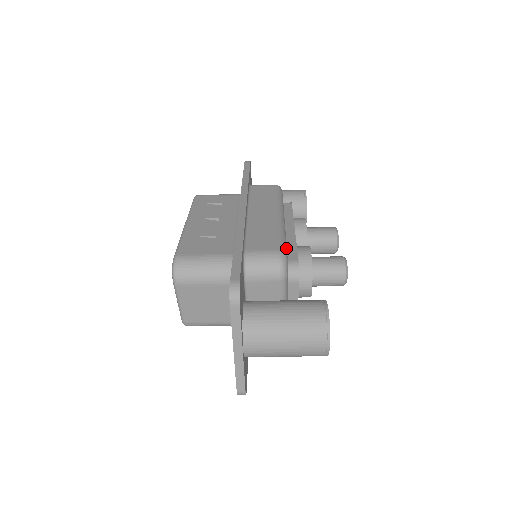
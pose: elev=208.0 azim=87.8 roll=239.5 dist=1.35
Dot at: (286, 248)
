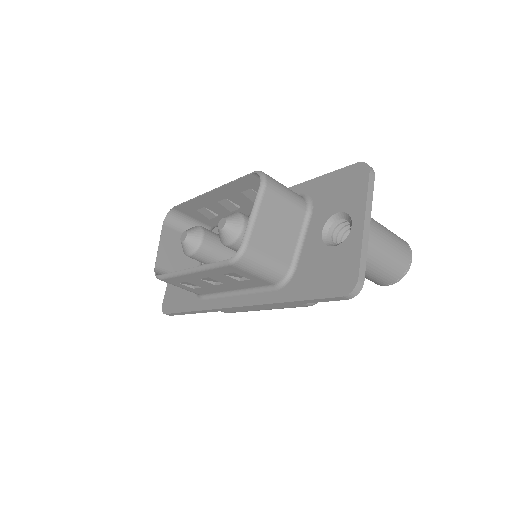
Dot at: occluded
